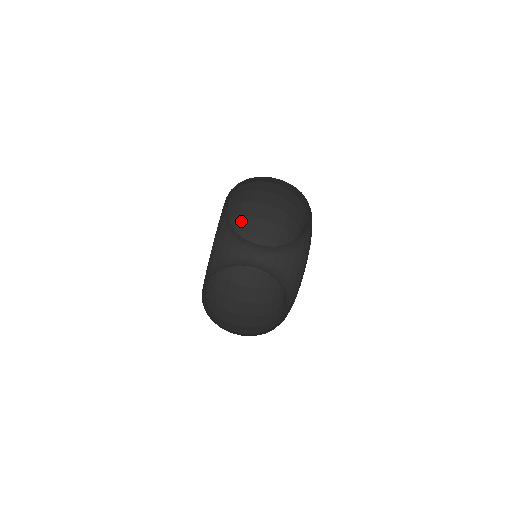
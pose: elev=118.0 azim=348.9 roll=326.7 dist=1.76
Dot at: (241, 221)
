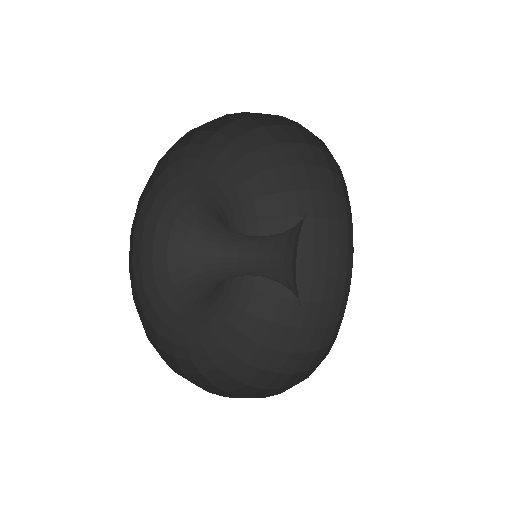
Dot at: (258, 157)
